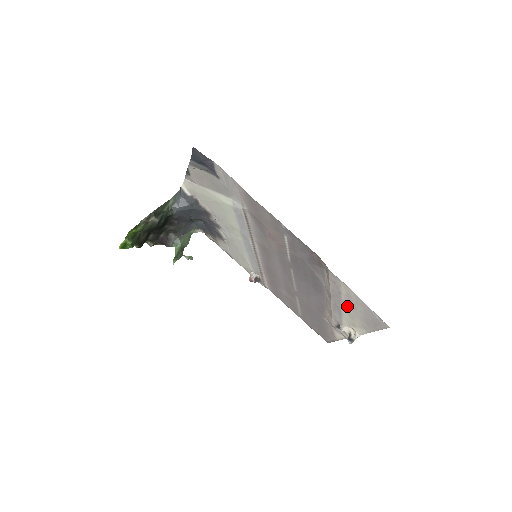
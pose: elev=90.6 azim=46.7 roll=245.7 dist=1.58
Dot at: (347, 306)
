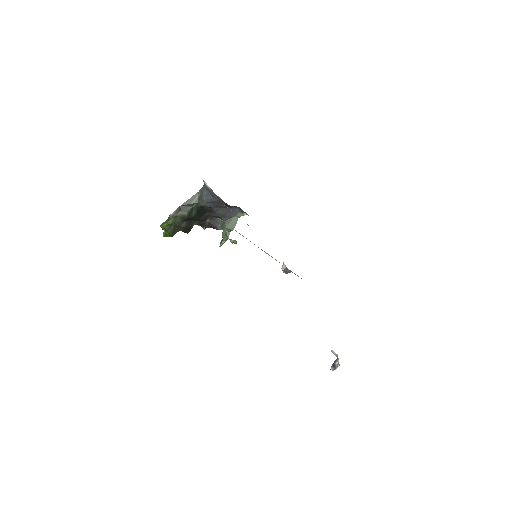
Dot at: occluded
